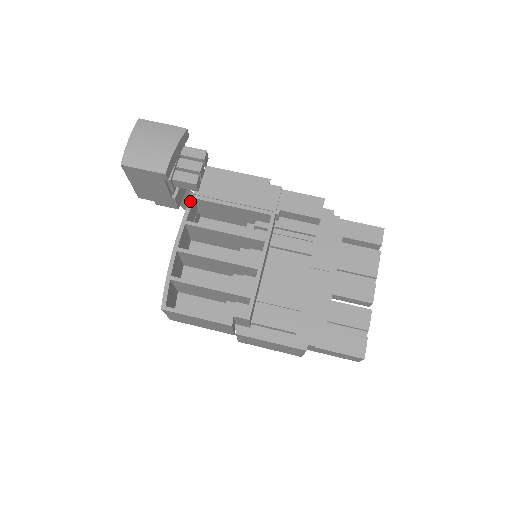
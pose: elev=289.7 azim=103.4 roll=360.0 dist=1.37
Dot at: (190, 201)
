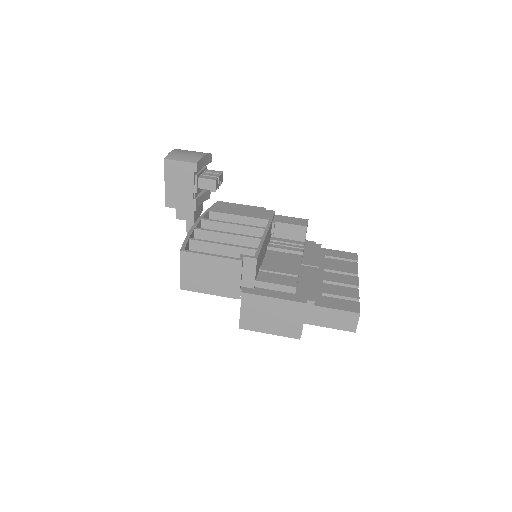
Dot at: (205, 211)
